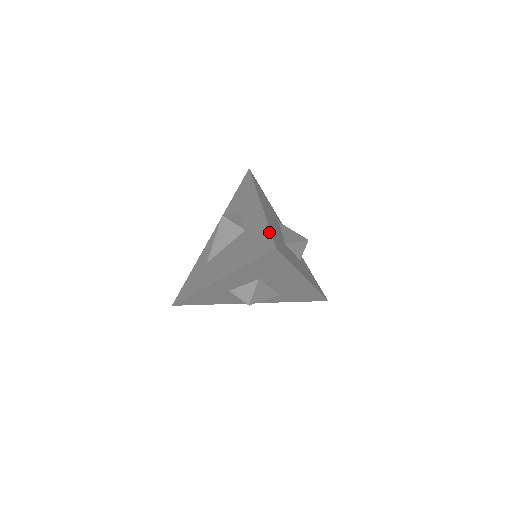
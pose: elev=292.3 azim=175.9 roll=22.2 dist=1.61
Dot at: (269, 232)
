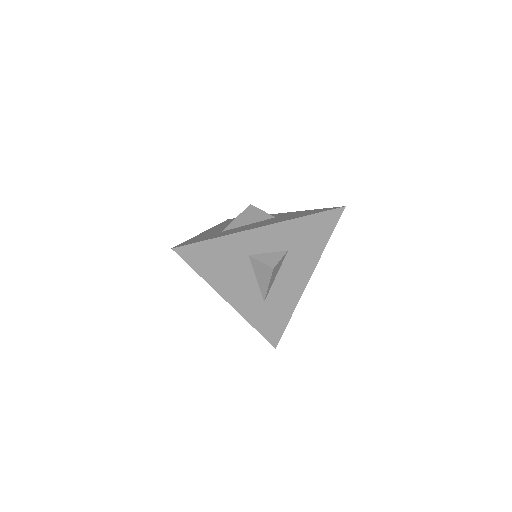
Dot at: occluded
